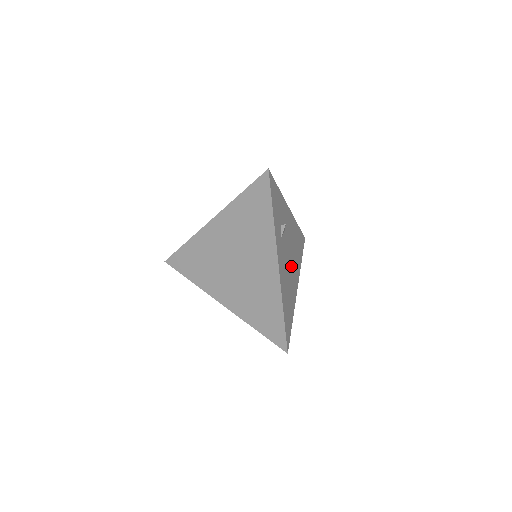
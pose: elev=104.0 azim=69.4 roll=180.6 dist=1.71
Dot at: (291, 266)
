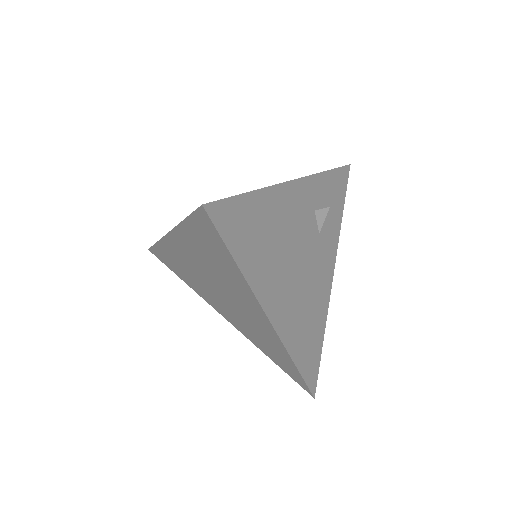
Dot at: (292, 272)
